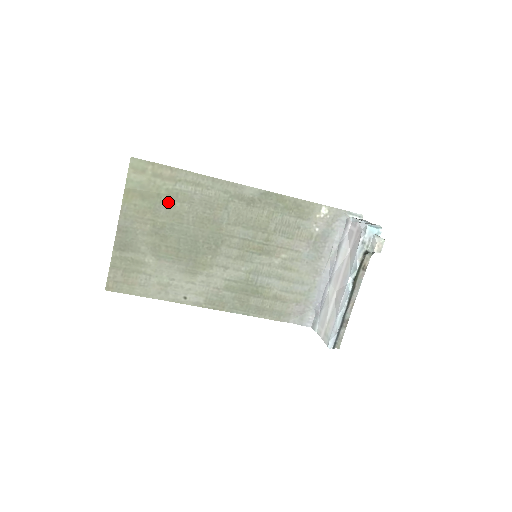
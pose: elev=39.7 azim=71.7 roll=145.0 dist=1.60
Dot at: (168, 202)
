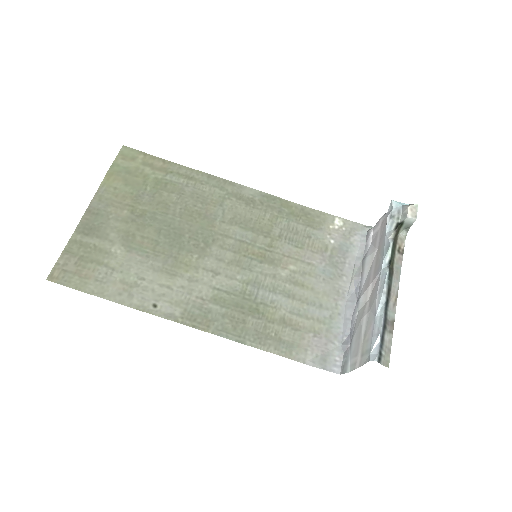
Dot at: (154, 190)
